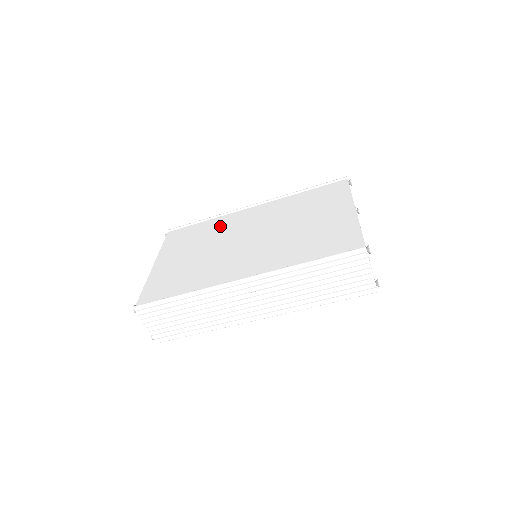
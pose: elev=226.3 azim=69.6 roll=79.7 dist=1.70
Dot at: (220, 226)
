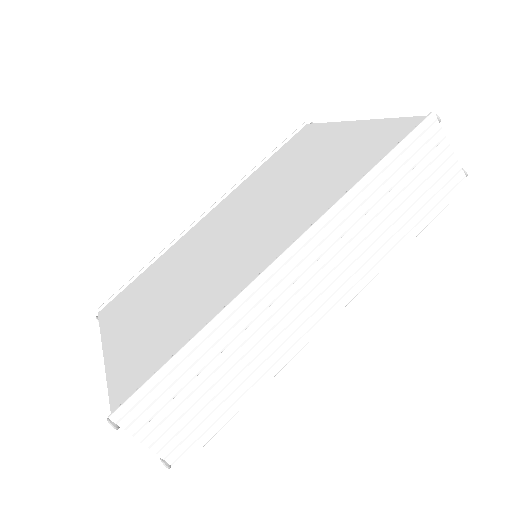
Dot at: (176, 255)
